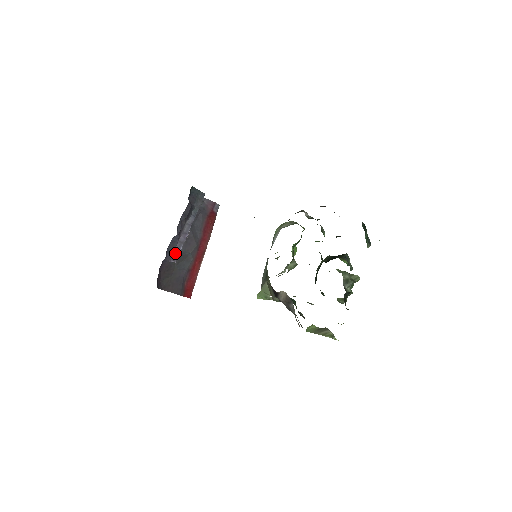
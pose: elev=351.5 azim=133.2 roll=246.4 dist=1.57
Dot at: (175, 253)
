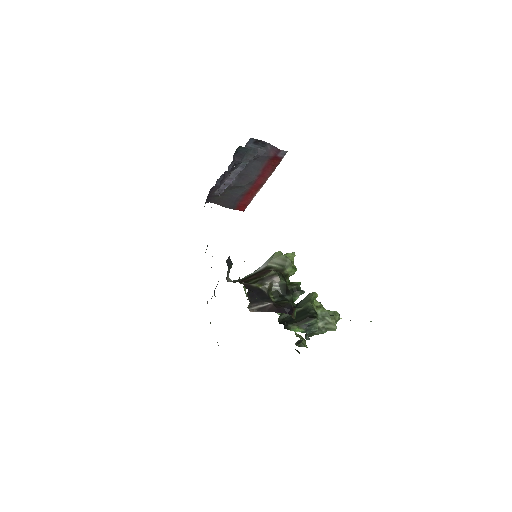
Dot at: (219, 190)
